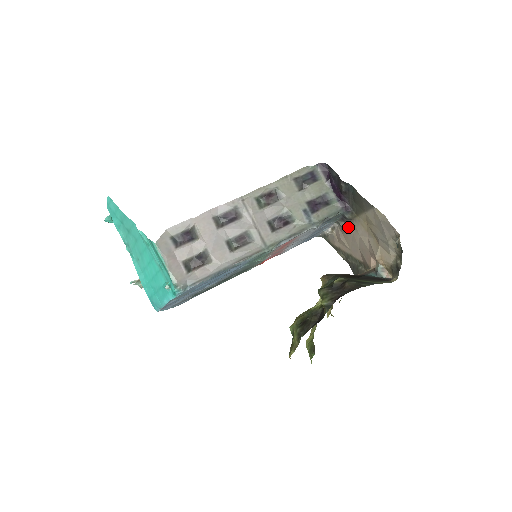
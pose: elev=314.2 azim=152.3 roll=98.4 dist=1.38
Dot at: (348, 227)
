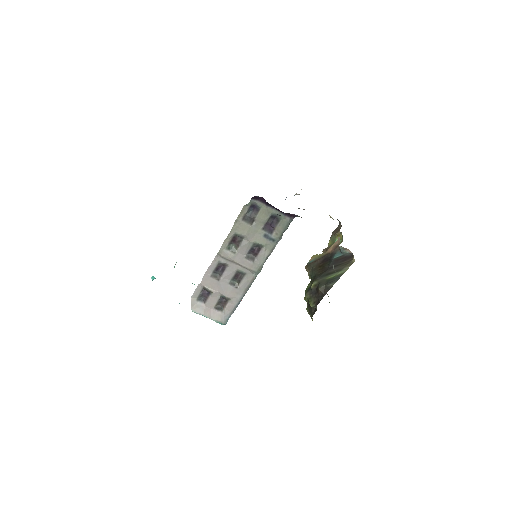
Dot at: occluded
